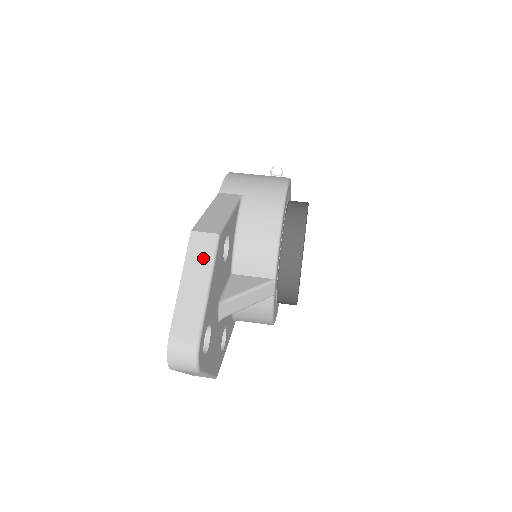
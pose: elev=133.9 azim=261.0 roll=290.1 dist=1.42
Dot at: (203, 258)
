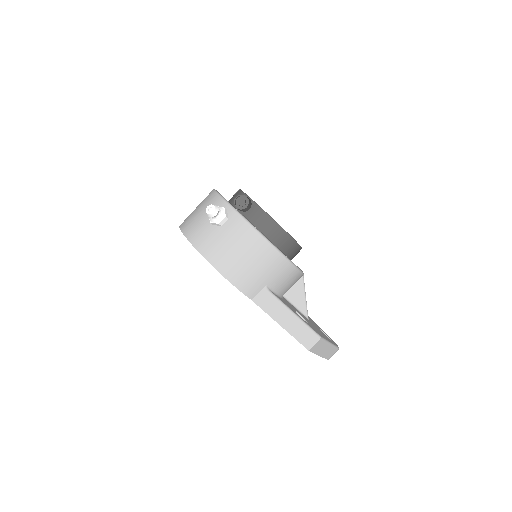
Dot at: (322, 346)
